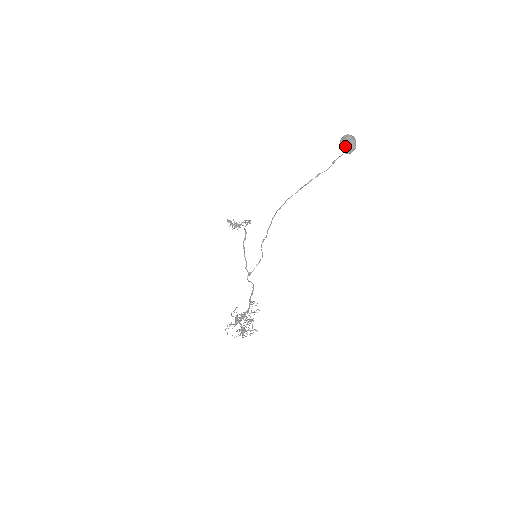
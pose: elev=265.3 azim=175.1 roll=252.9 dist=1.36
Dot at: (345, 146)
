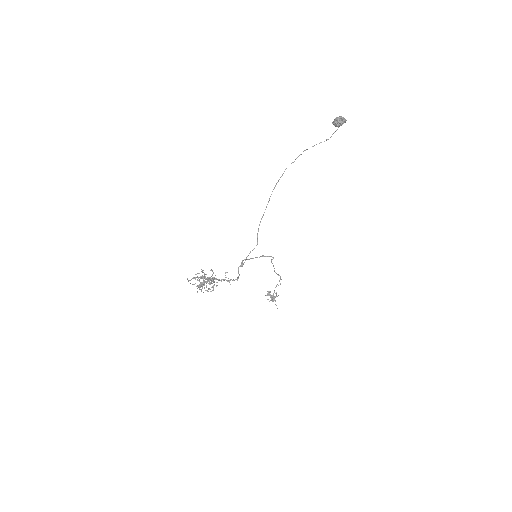
Dot at: (335, 119)
